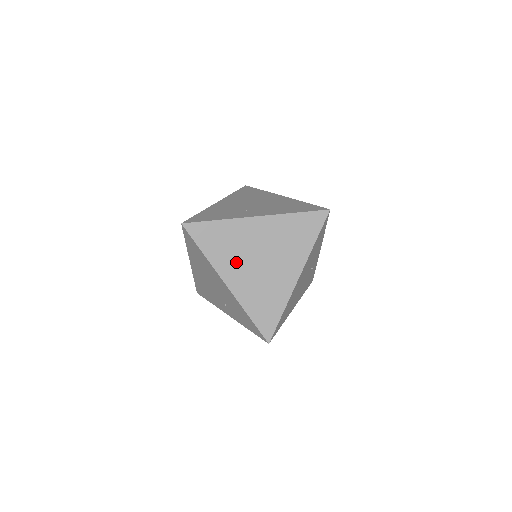
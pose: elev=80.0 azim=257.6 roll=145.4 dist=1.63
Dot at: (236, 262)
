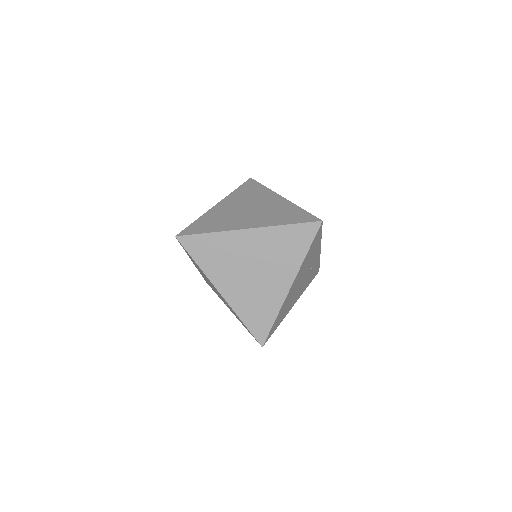
Dot at: (229, 272)
